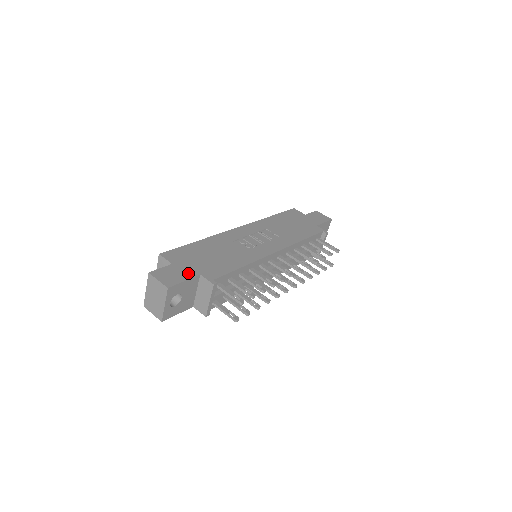
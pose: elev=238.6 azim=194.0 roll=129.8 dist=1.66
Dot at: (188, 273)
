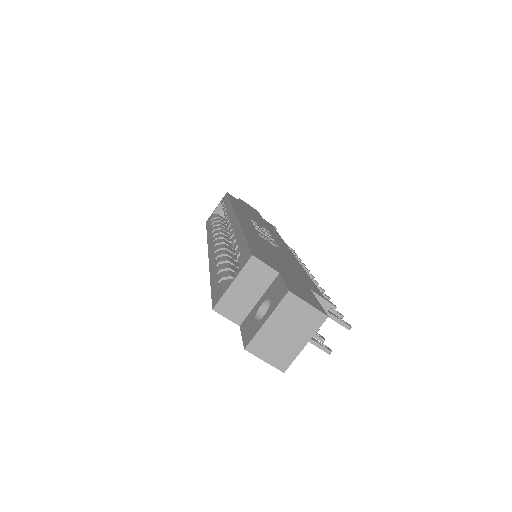
Dot at: (305, 288)
